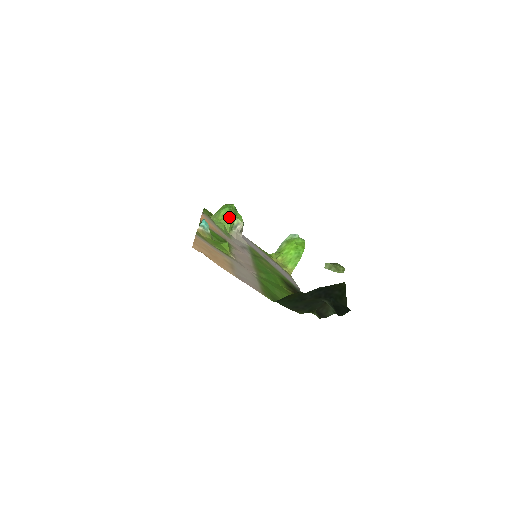
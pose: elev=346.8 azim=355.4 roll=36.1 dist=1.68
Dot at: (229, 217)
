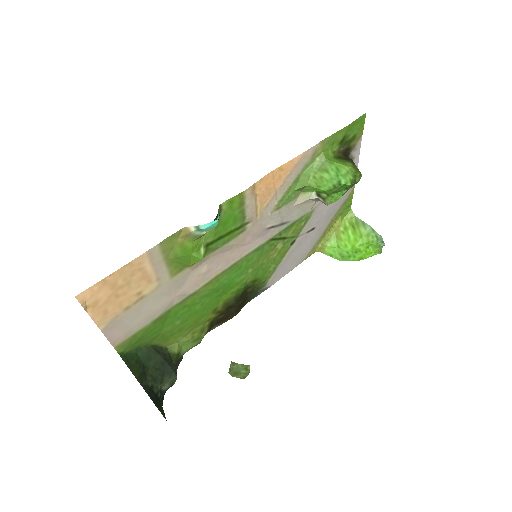
Dot at: (321, 189)
